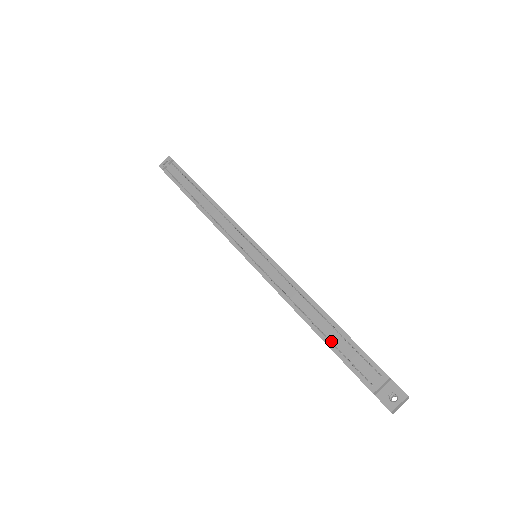
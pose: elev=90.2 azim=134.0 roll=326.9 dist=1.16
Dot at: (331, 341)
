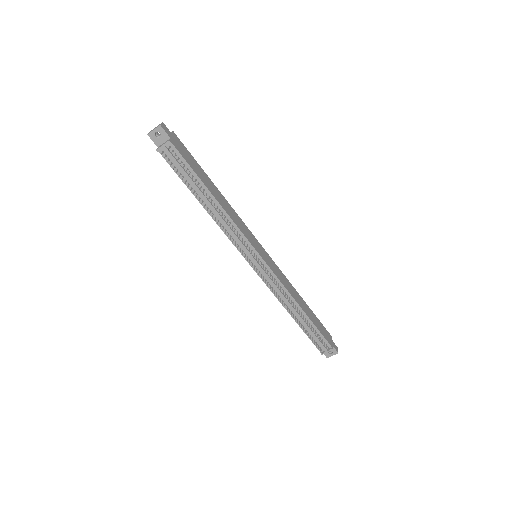
Dot at: (304, 327)
